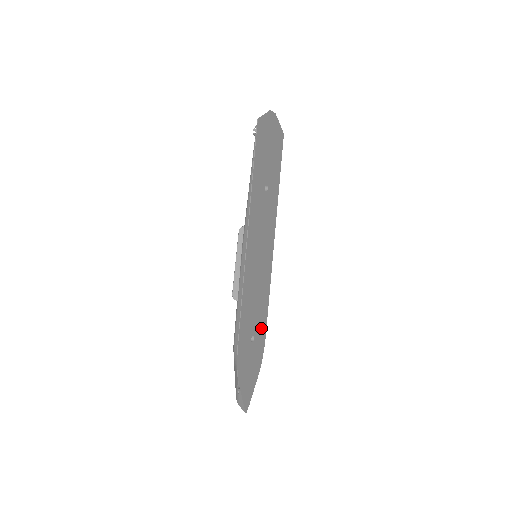
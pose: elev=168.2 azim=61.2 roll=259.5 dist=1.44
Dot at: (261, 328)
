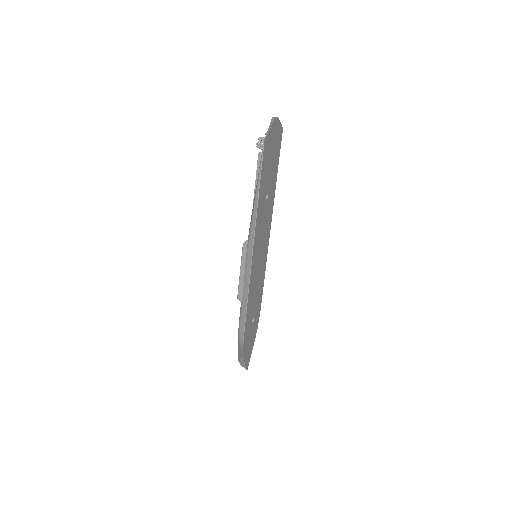
Dot at: (258, 306)
